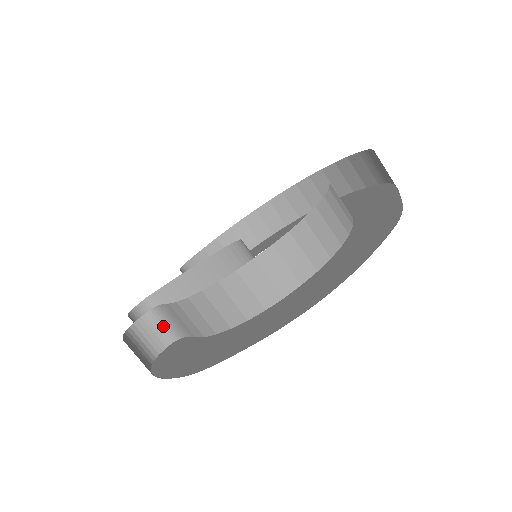
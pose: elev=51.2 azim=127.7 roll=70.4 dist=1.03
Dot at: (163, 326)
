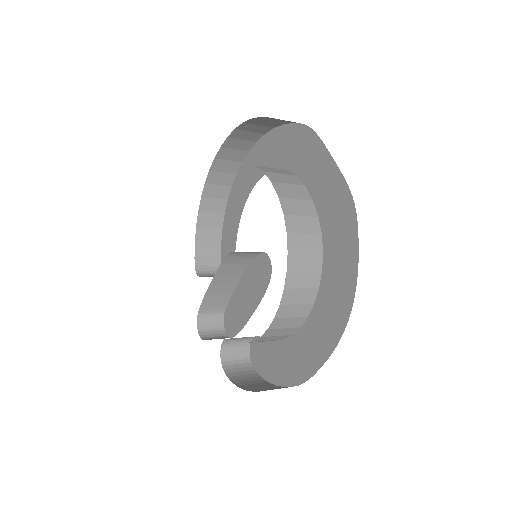
Dot at: (237, 341)
